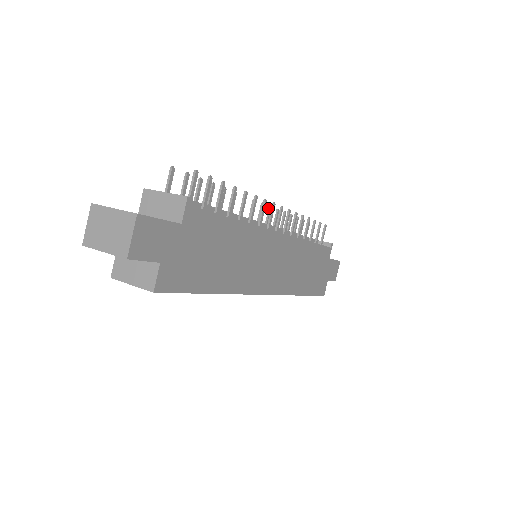
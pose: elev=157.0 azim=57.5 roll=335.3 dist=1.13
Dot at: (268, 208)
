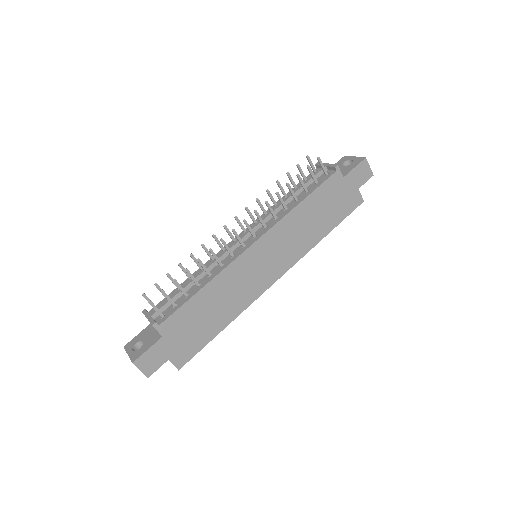
Dot at: occluded
